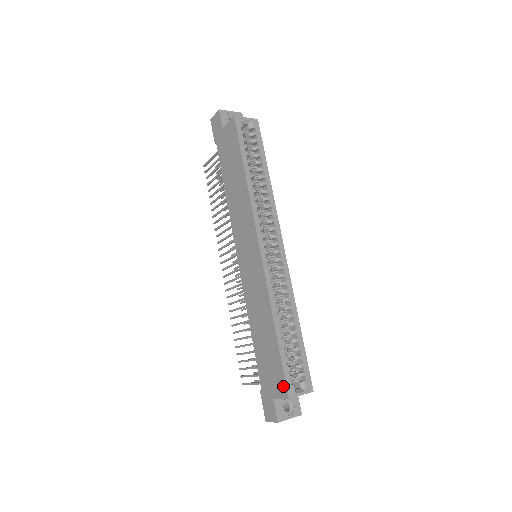
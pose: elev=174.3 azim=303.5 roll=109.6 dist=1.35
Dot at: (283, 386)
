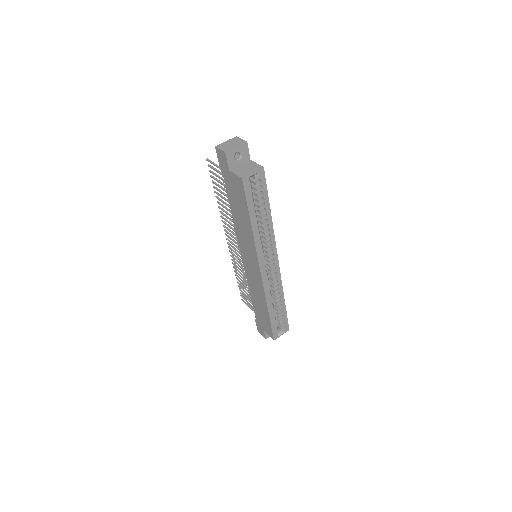
Dot at: (271, 334)
